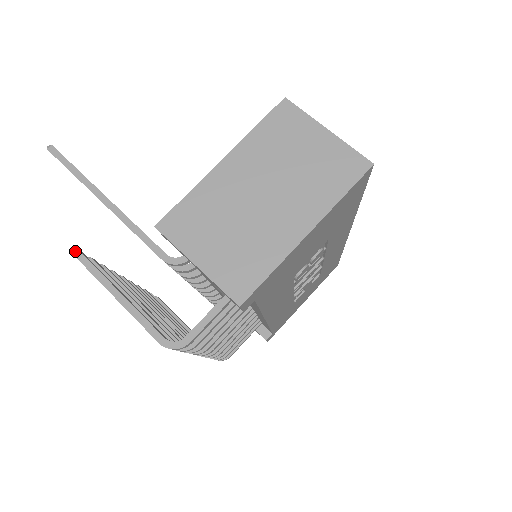
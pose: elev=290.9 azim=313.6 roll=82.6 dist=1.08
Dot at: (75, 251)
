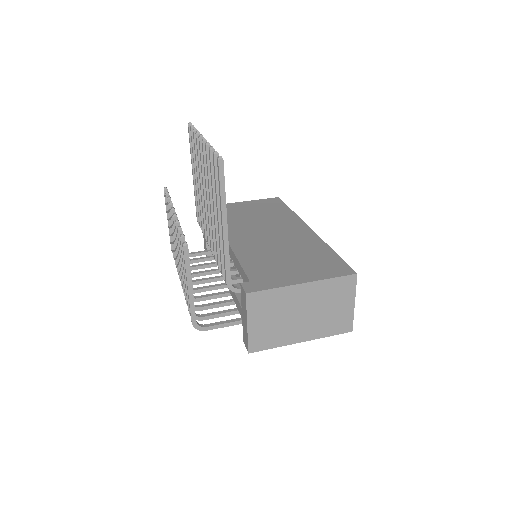
Dot at: (185, 243)
